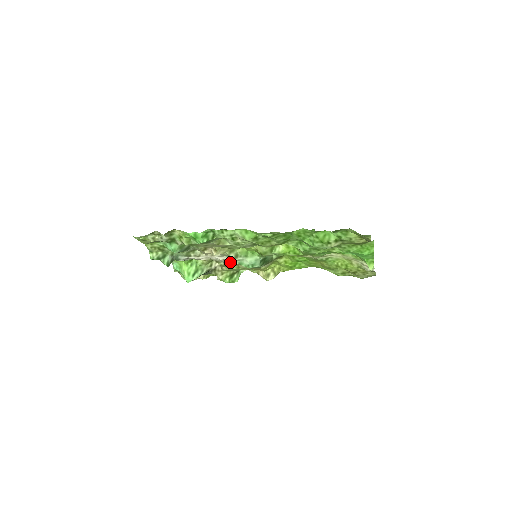
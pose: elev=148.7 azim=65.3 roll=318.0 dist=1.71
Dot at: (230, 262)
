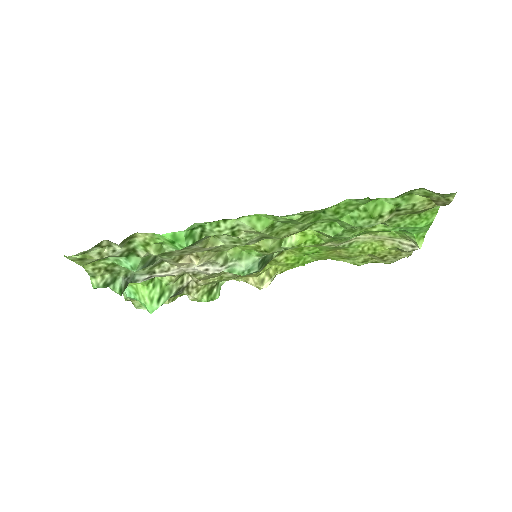
Dot at: (216, 271)
